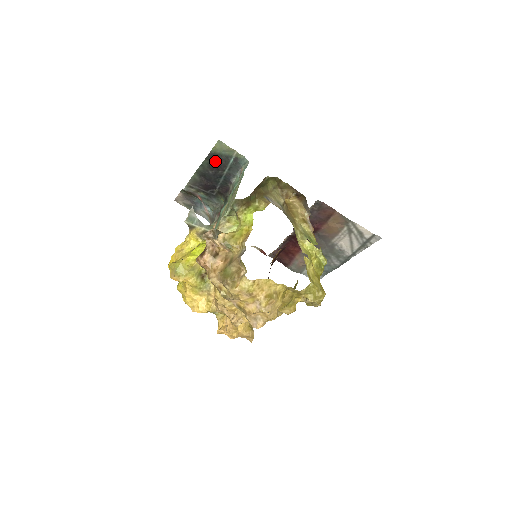
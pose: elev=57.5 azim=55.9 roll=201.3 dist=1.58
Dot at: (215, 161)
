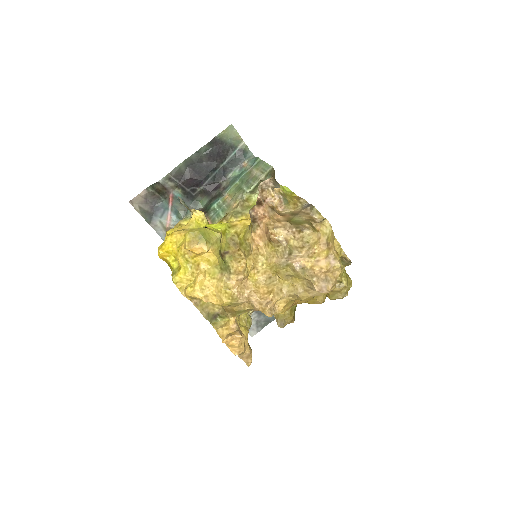
Dot at: (217, 149)
